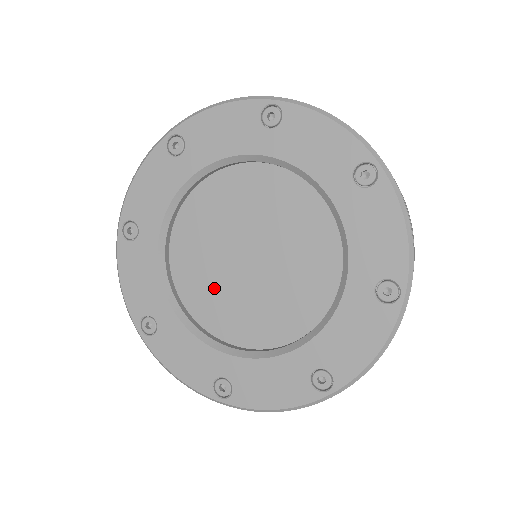
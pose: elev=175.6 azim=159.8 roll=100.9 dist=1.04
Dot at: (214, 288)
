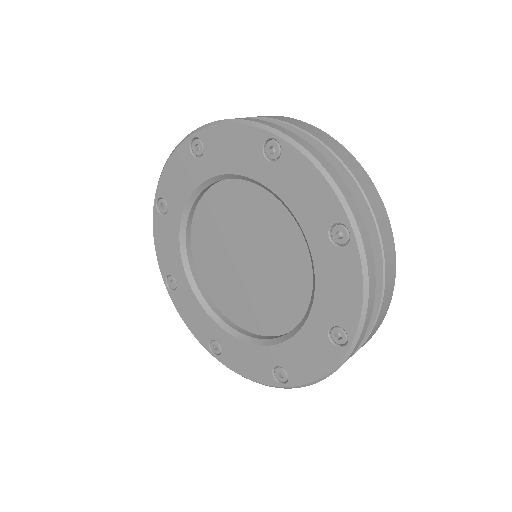
Dot at: (219, 272)
